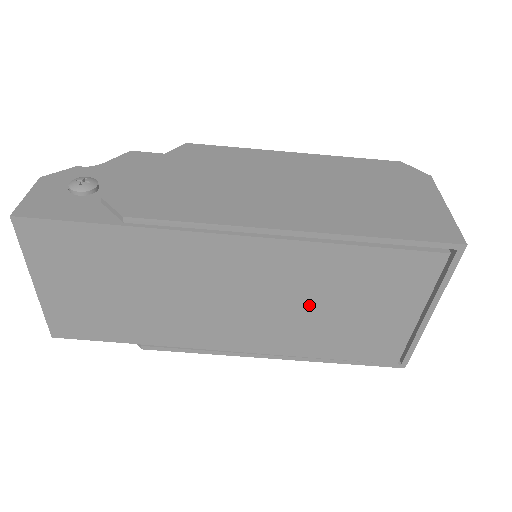
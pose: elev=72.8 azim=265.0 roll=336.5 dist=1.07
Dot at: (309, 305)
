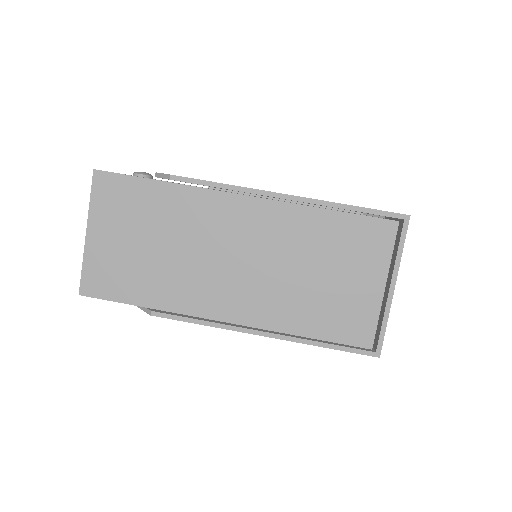
Dot at: (295, 269)
